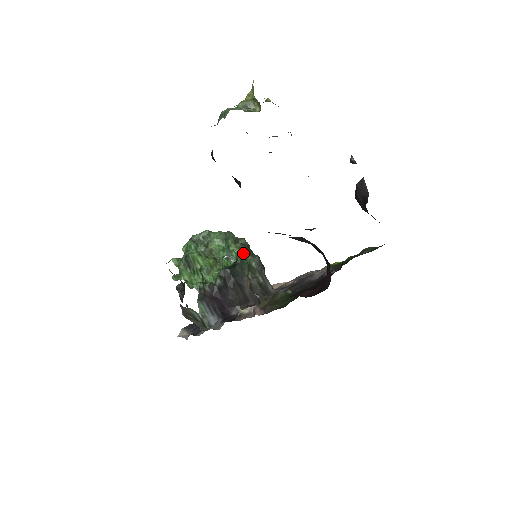
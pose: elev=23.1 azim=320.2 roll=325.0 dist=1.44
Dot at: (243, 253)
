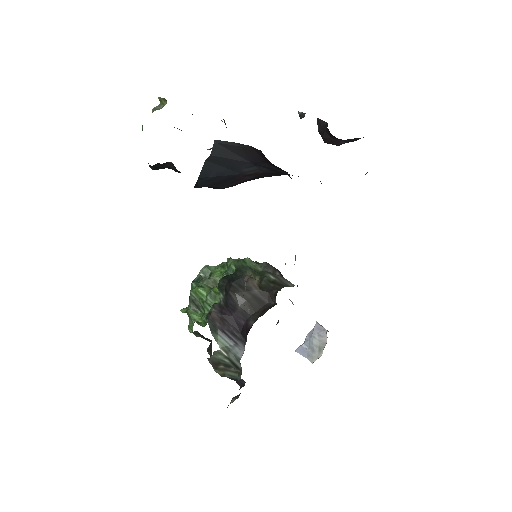
Dot at: (242, 261)
